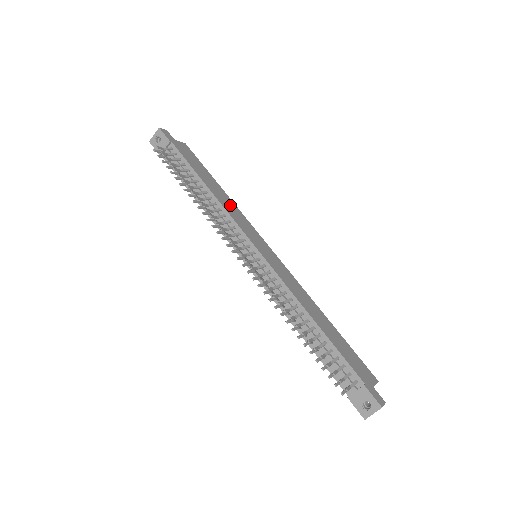
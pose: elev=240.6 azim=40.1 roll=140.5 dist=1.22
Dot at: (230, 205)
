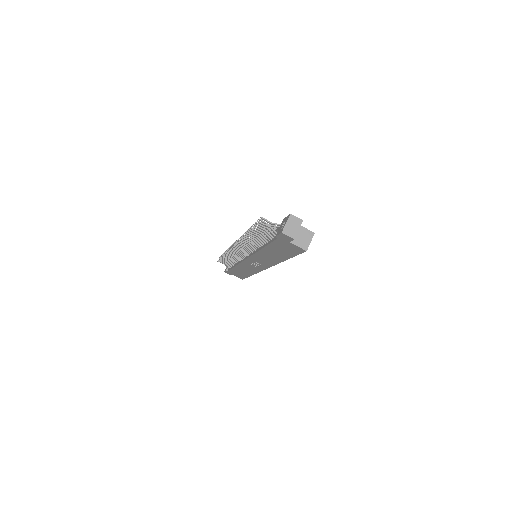
Dot at: occluded
